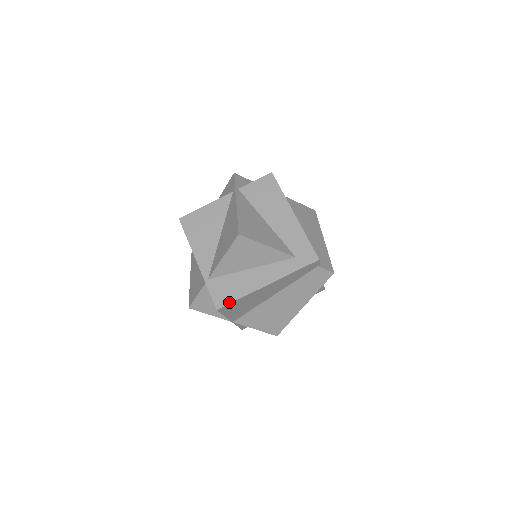
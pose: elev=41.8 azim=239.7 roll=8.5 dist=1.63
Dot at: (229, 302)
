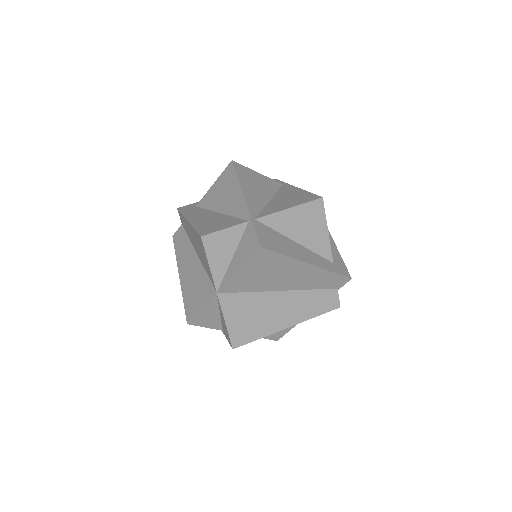
Dot at: (274, 250)
